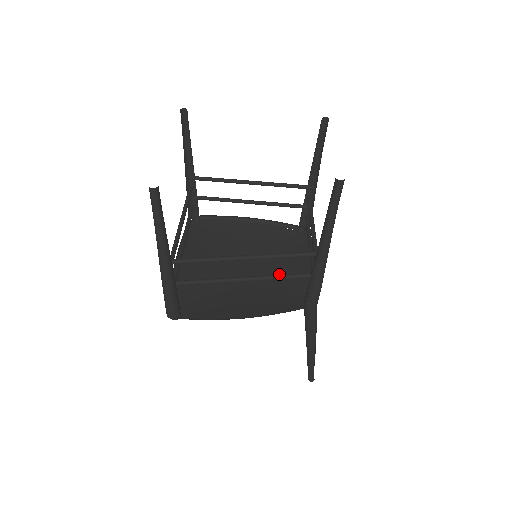
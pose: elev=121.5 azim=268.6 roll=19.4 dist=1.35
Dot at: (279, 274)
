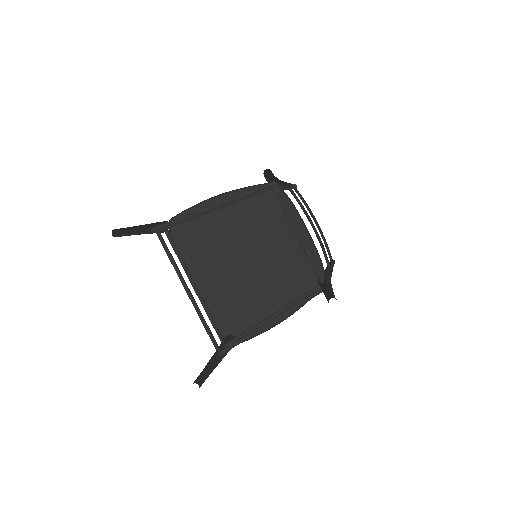
Dot at: (281, 252)
